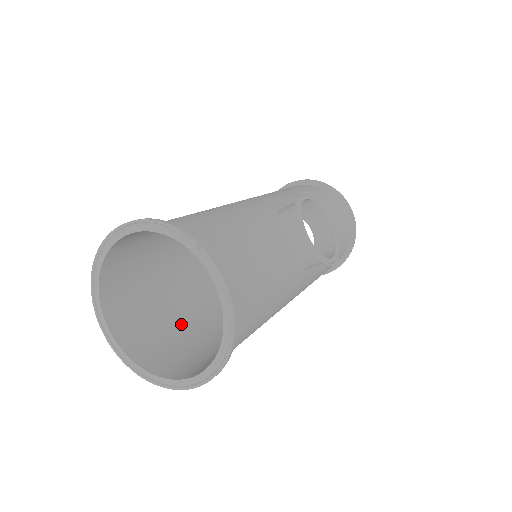
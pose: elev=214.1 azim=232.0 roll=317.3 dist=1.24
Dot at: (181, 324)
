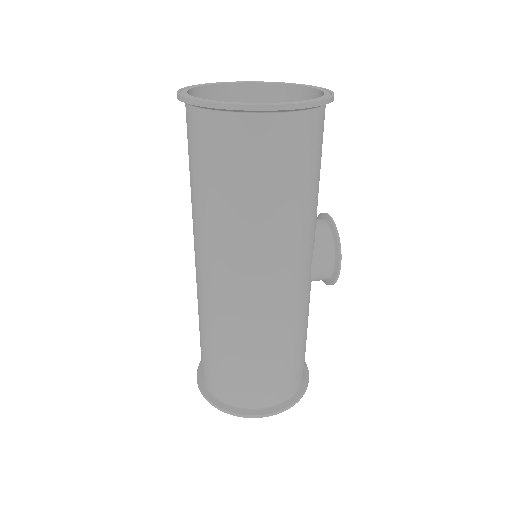
Dot at: occluded
